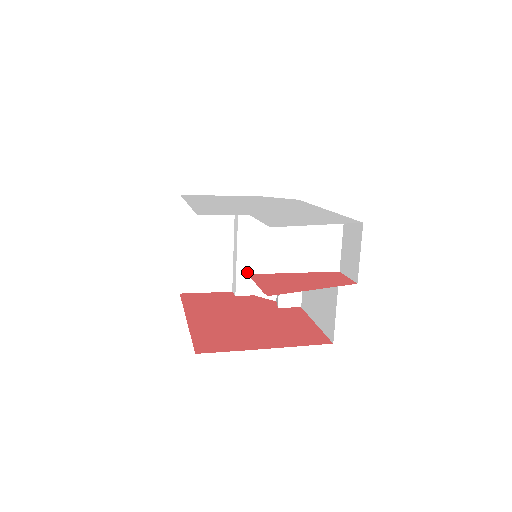
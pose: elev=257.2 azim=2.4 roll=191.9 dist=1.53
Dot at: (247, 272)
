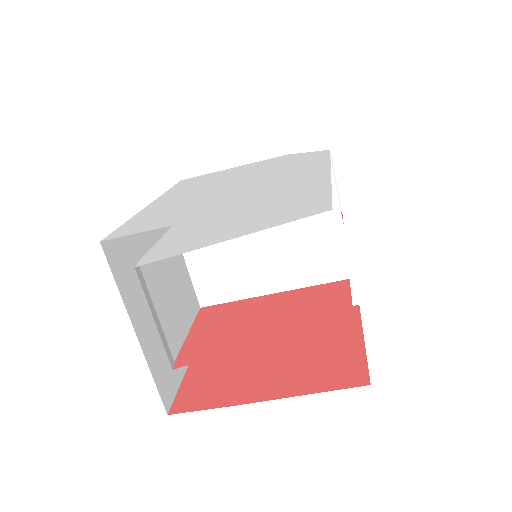
Dot at: occluded
